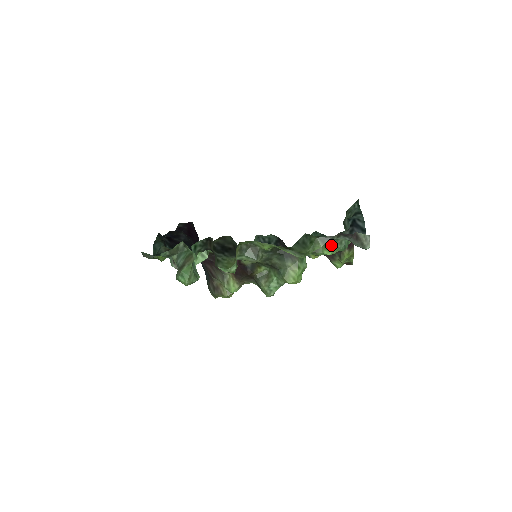
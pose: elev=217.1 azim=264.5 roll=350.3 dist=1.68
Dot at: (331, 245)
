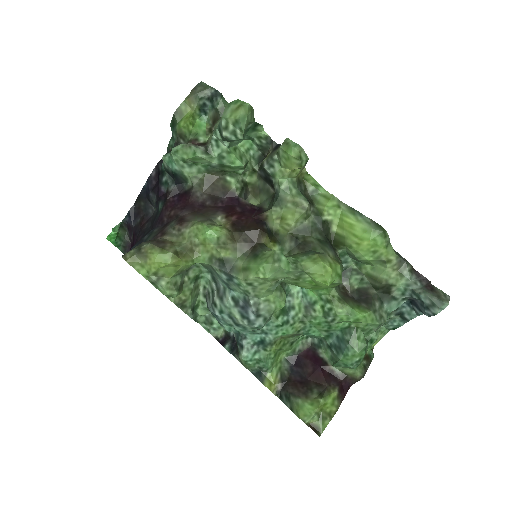
Dot at: (371, 305)
